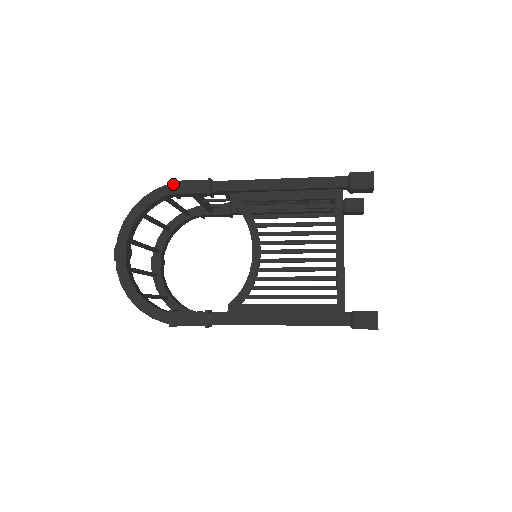
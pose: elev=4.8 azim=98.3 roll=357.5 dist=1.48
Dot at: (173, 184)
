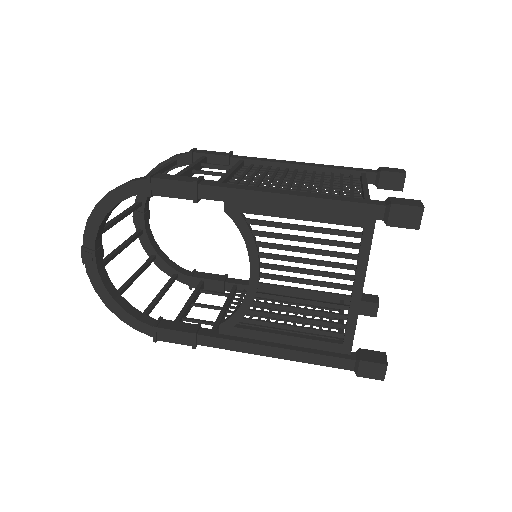
Dot at: (147, 183)
